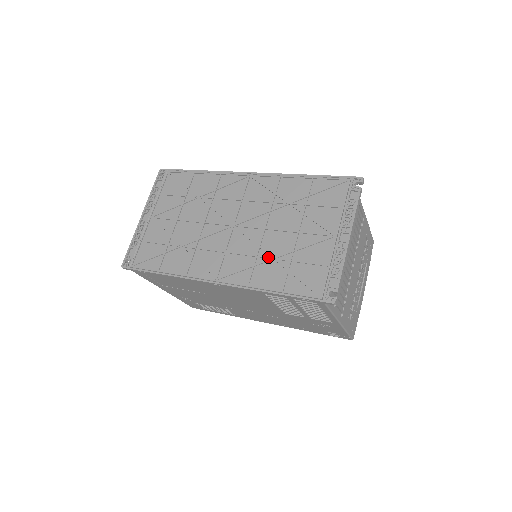
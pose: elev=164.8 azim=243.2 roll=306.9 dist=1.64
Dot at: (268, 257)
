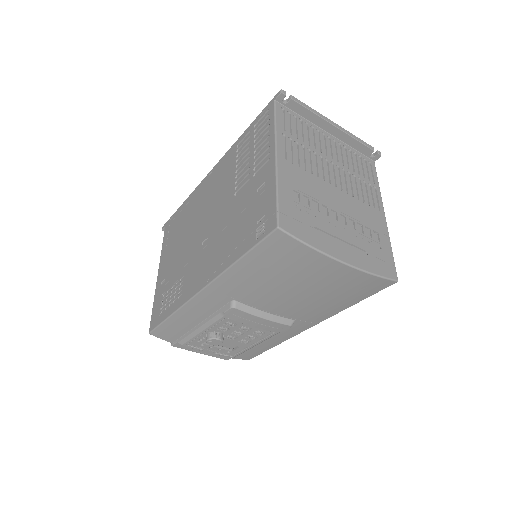
Dot at: occluded
